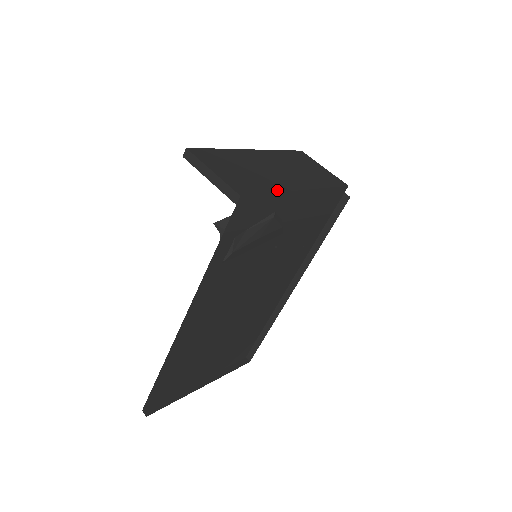
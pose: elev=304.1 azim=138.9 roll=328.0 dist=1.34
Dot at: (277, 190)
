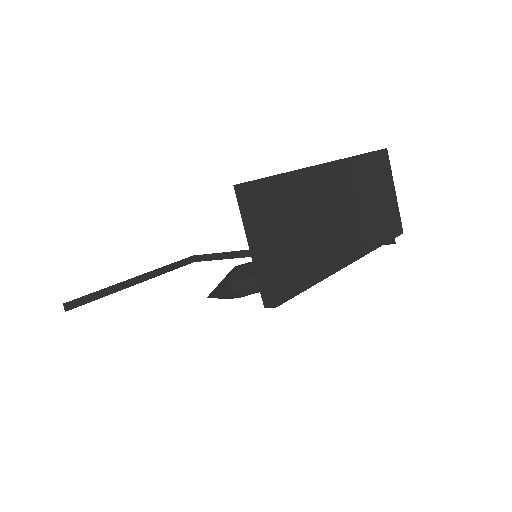
Dot at: (323, 275)
